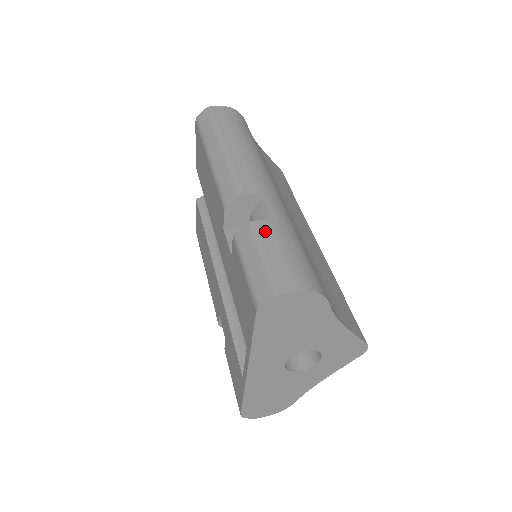
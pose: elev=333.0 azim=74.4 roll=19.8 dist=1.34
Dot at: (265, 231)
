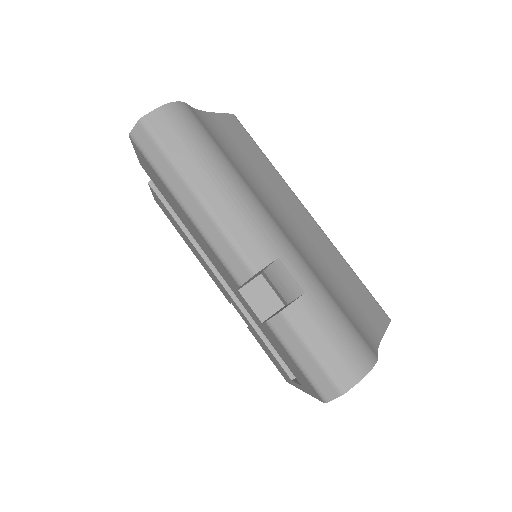
Dot at: (302, 318)
